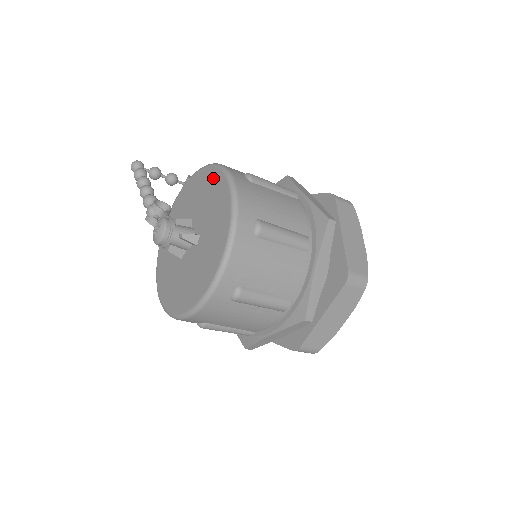
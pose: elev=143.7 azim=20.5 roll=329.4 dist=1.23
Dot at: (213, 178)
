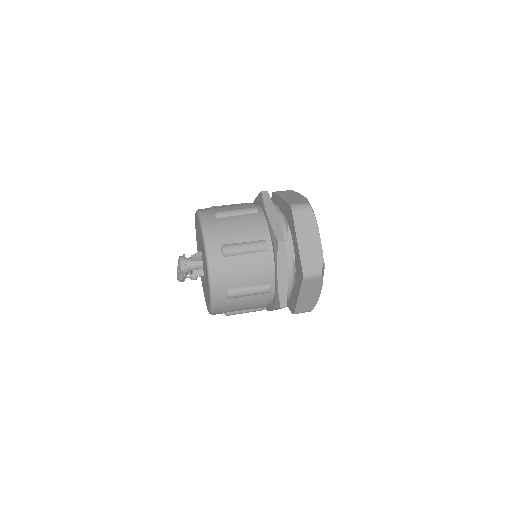
Dot at: occluded
